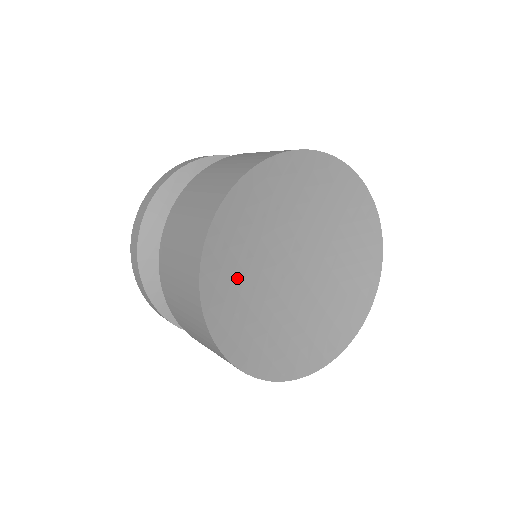
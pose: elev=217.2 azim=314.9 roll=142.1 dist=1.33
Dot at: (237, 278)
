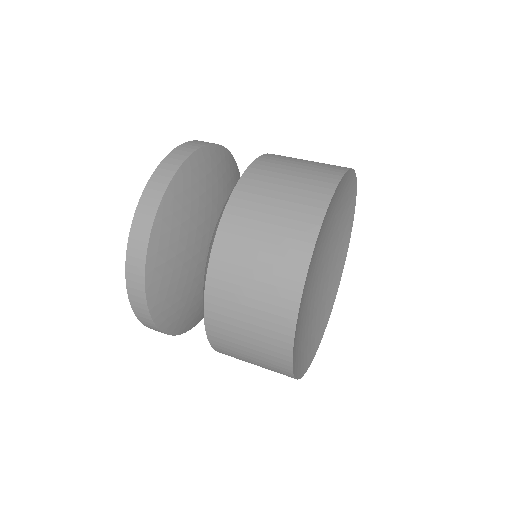
Dot at: (316, 244)
